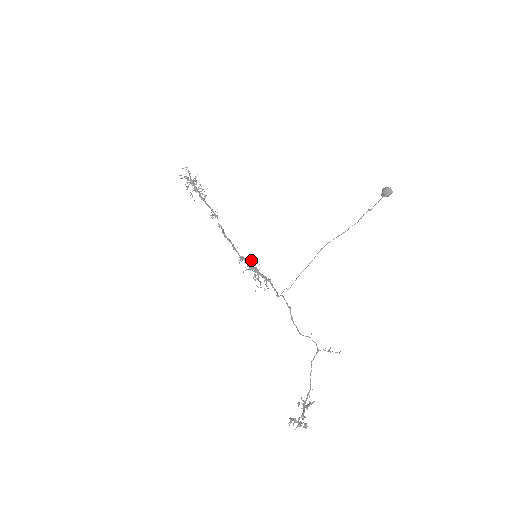
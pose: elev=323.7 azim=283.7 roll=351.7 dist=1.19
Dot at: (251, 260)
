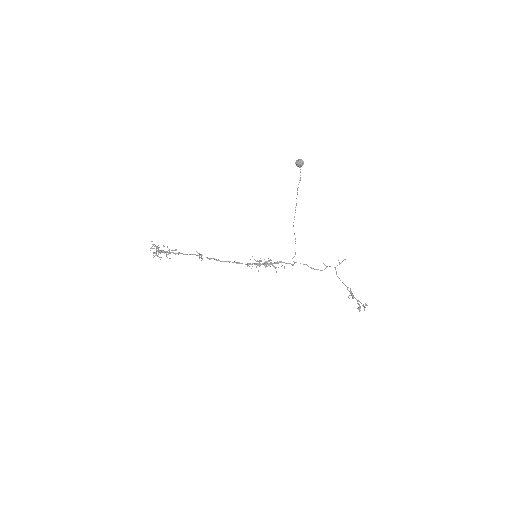
Dot at: occluded
